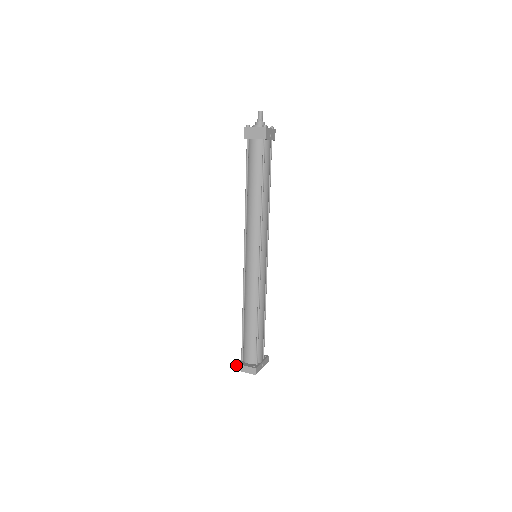
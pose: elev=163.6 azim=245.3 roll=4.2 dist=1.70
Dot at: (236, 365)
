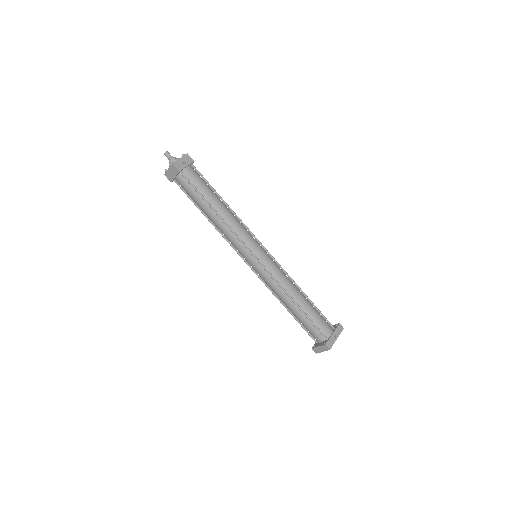
Dot at: occluded
